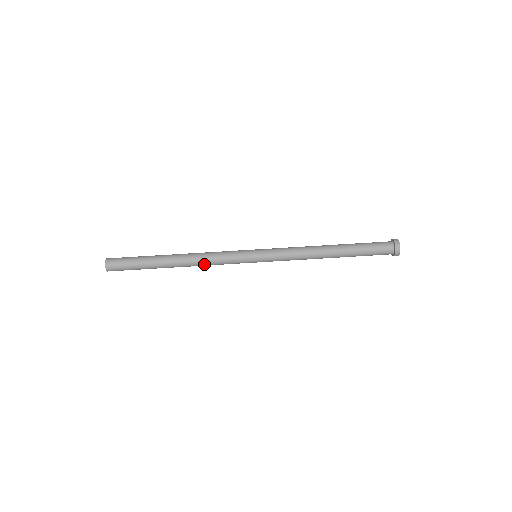
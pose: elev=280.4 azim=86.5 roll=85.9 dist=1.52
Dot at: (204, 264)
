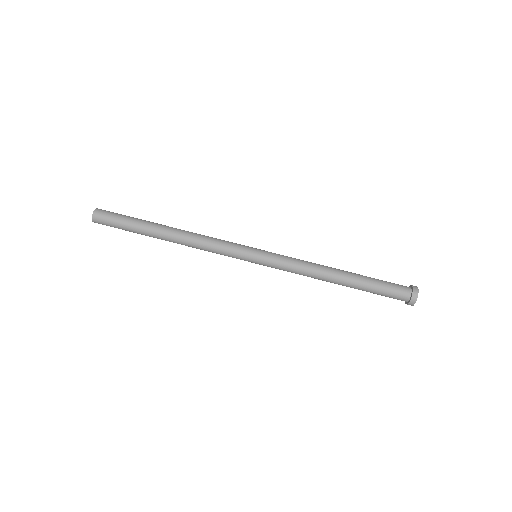
Dot at: (197, 247)
